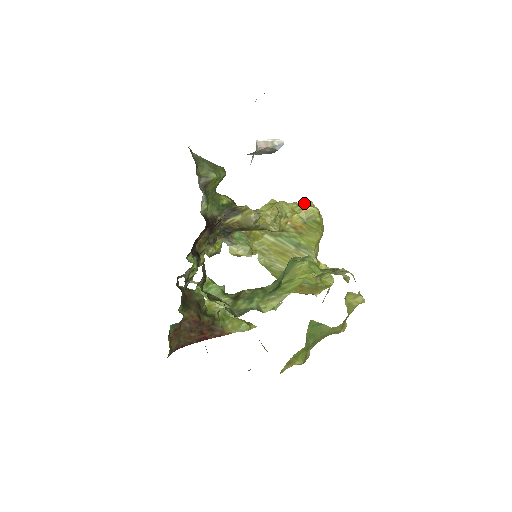
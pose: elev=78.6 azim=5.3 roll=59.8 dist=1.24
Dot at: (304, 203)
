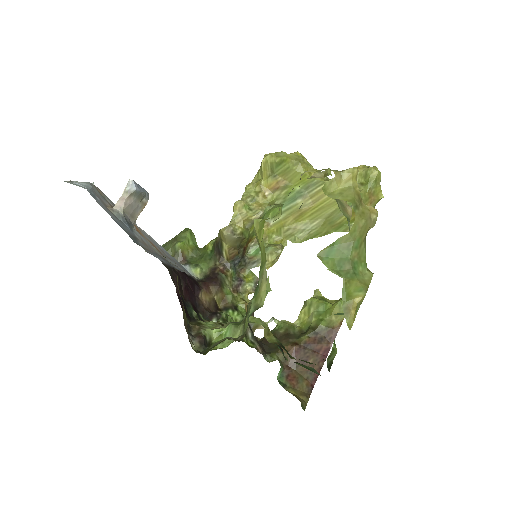
Dot at: occluded
